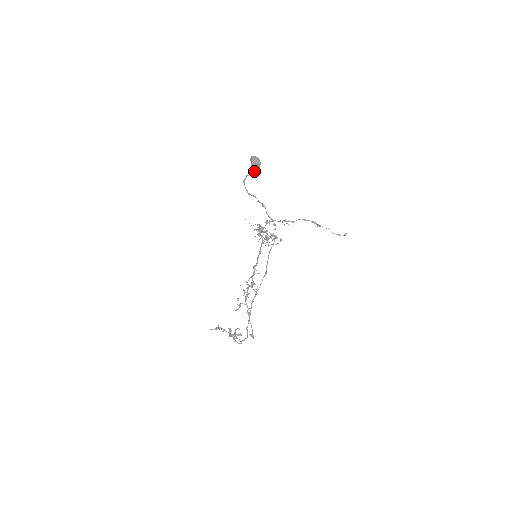
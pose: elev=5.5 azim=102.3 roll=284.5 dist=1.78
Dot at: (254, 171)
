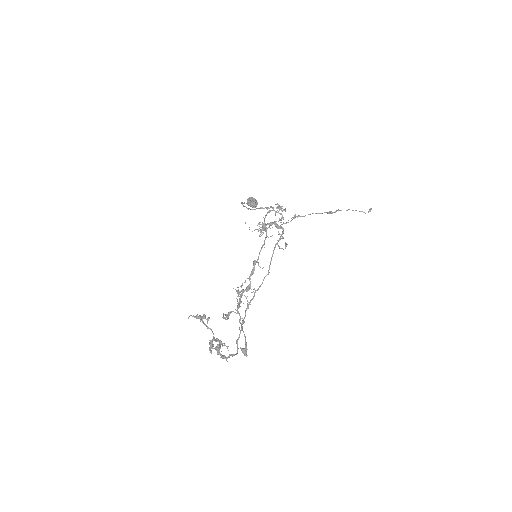
Dot at: occluded
